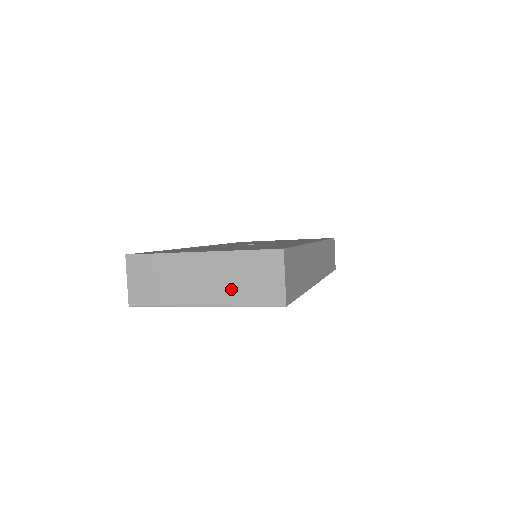
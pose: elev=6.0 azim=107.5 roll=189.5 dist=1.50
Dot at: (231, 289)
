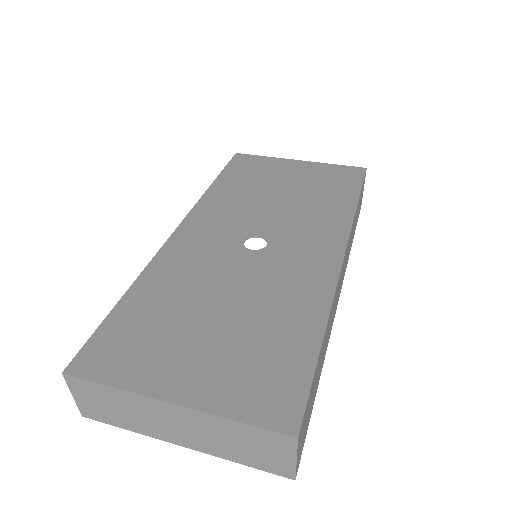
Dot at: (219, 446)
